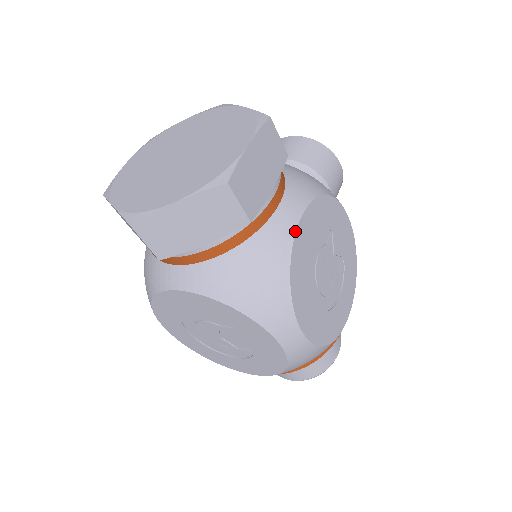
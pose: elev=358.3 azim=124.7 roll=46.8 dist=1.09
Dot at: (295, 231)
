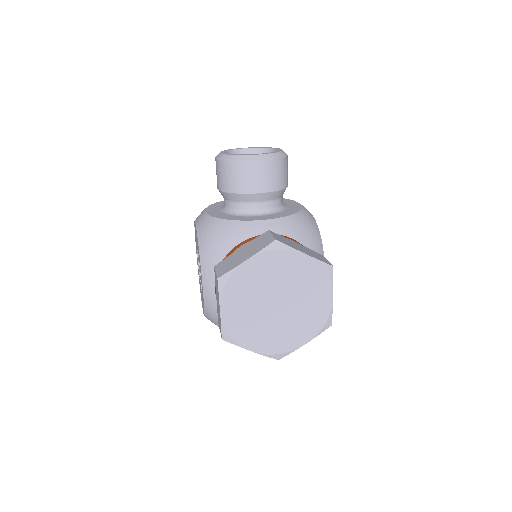
Dot at: occluded
